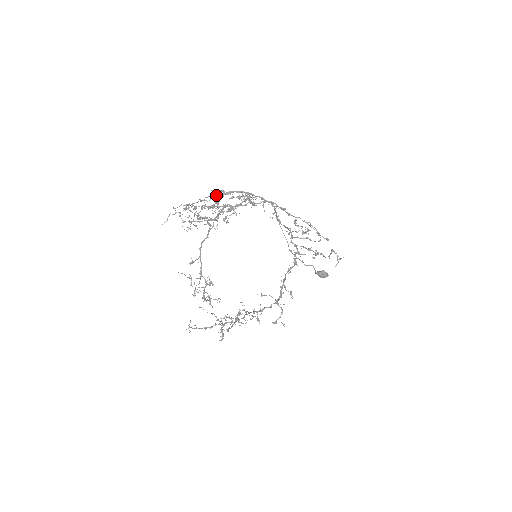
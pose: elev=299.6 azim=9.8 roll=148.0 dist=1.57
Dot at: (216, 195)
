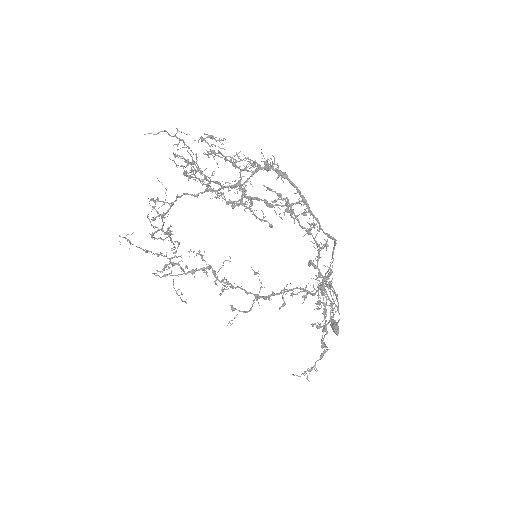
Dot at: occluded
